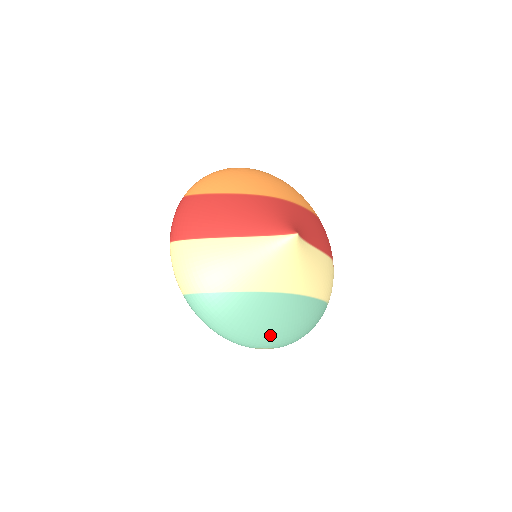
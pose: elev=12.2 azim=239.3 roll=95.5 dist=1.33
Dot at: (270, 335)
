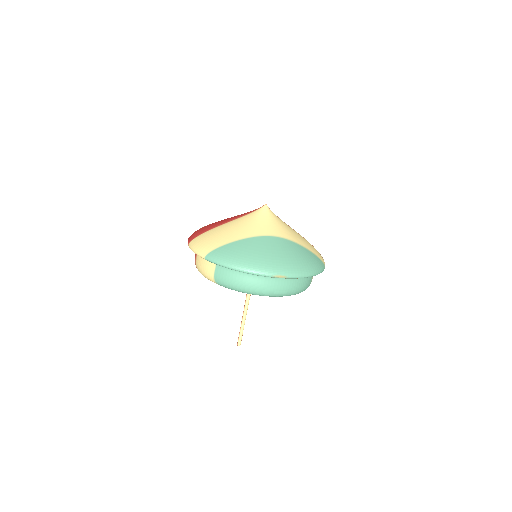
Dot at: (278, 263)
